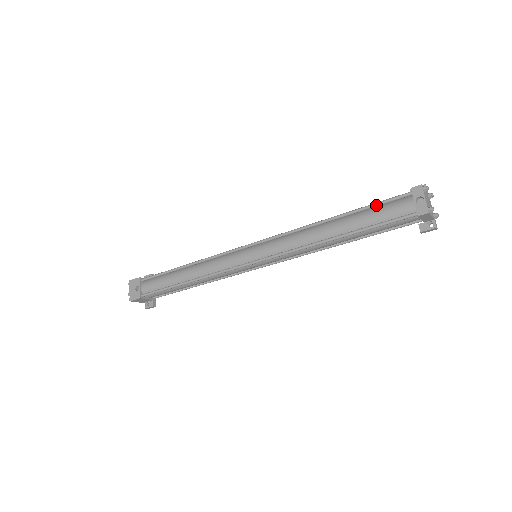
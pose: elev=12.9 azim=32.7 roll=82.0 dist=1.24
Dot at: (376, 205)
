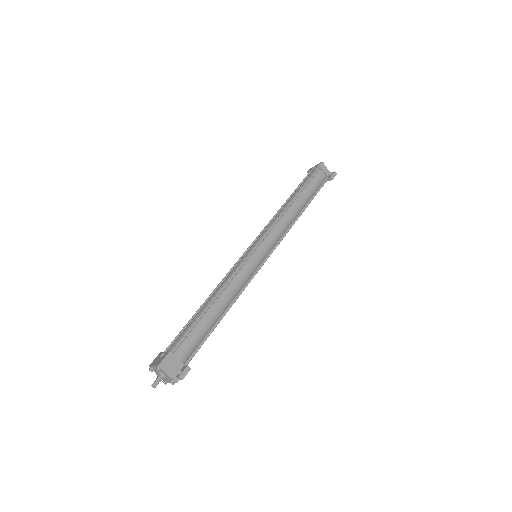
Dot at: (299, 186)
